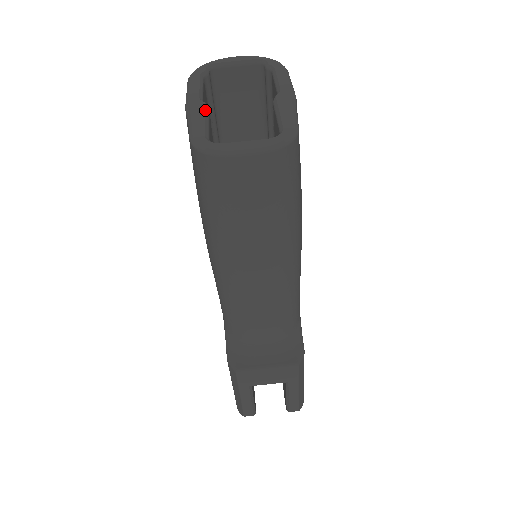
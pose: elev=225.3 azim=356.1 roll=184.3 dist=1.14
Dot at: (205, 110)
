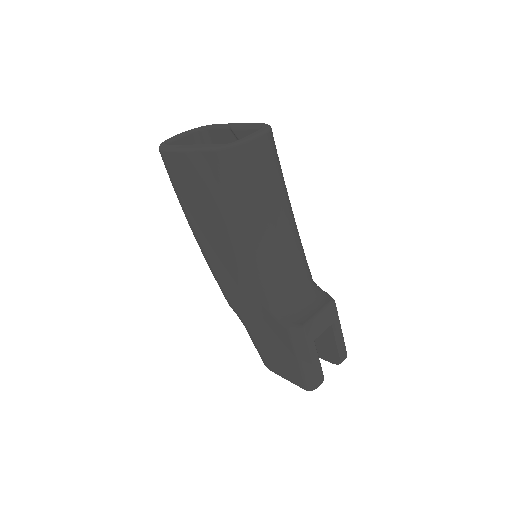
Dot at: (202, 144)
